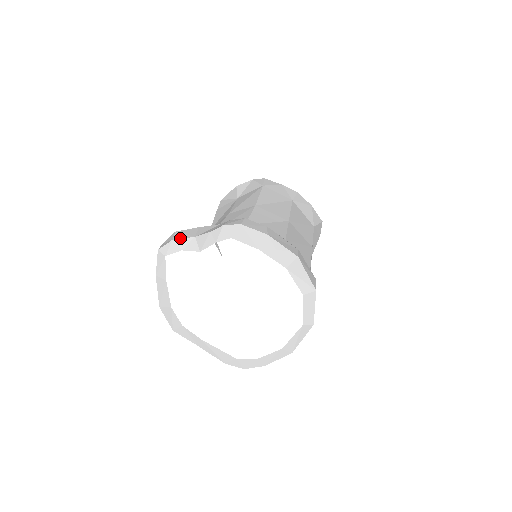
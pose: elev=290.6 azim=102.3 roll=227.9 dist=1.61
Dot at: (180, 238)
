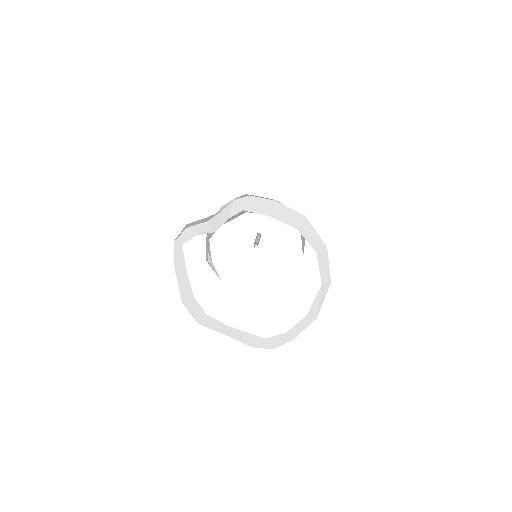
Dot at: (194, 225)
